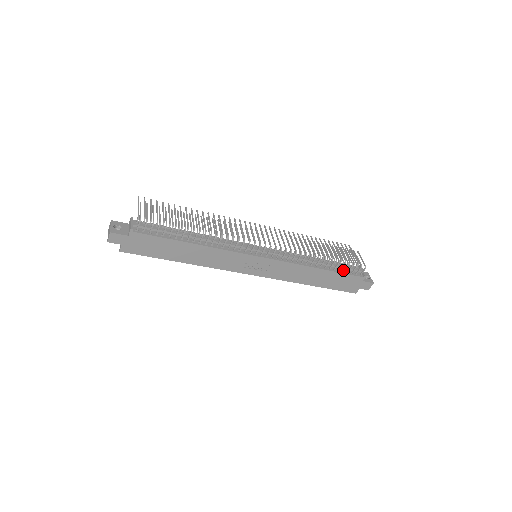
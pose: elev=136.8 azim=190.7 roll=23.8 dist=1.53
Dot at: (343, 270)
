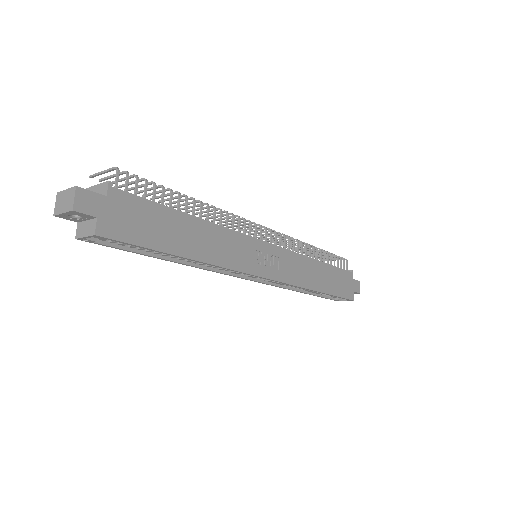
Dot at: (334, 265)
